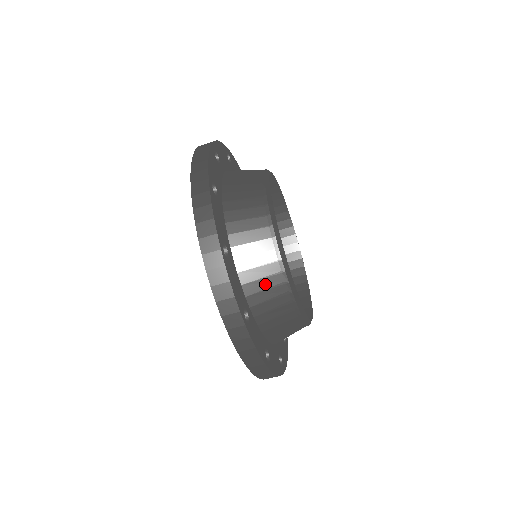
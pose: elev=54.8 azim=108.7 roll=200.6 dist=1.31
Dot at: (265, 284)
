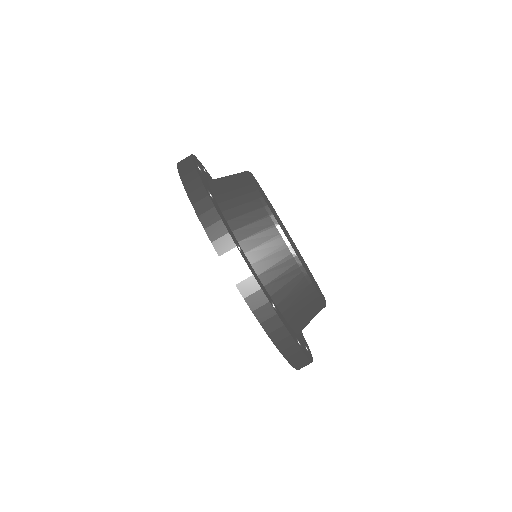
Dot at: (255, 228)
